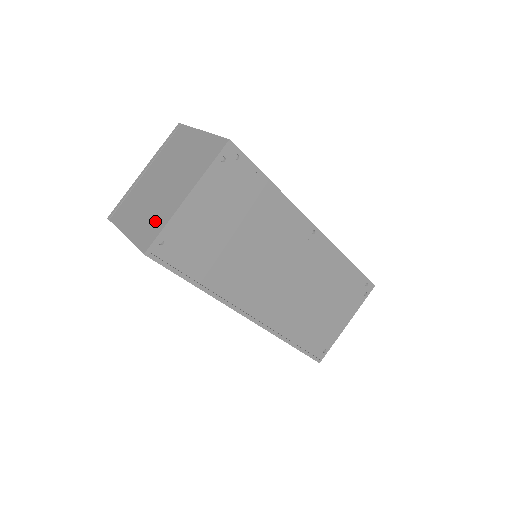
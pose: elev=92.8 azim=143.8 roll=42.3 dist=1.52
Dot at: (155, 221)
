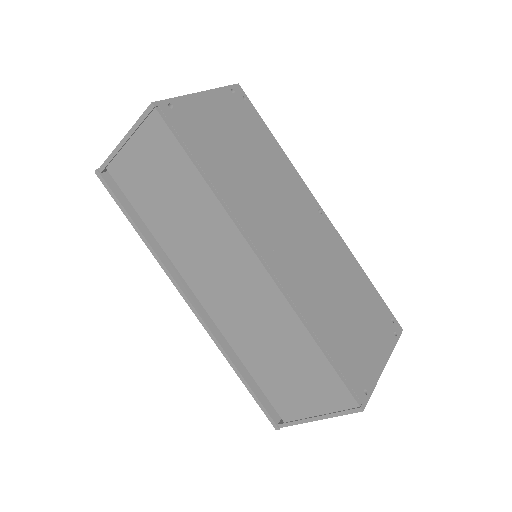
Dot at: occluded
